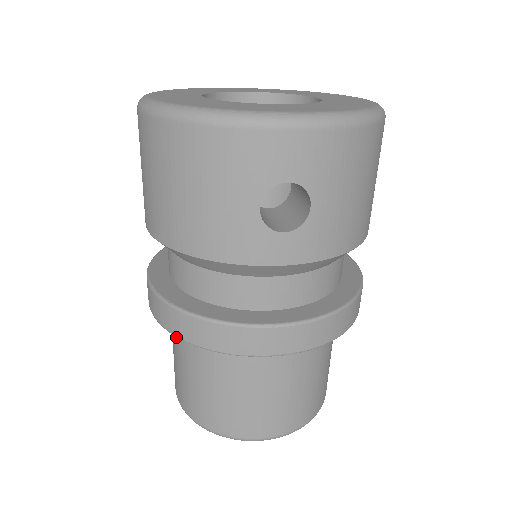
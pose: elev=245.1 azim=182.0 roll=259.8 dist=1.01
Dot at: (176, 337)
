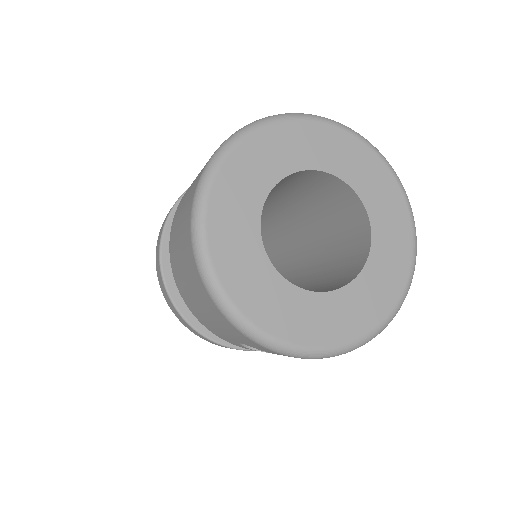
Dot at: occluded
